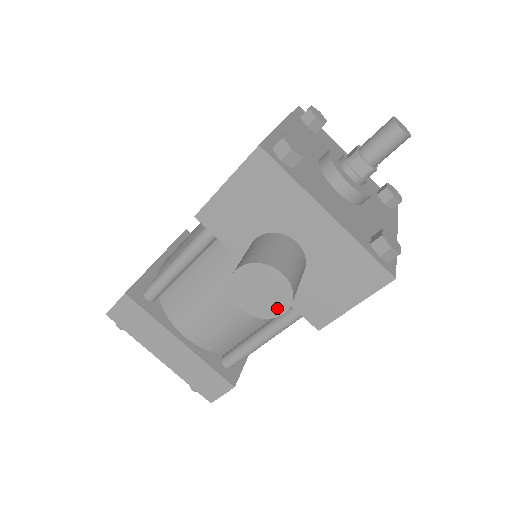
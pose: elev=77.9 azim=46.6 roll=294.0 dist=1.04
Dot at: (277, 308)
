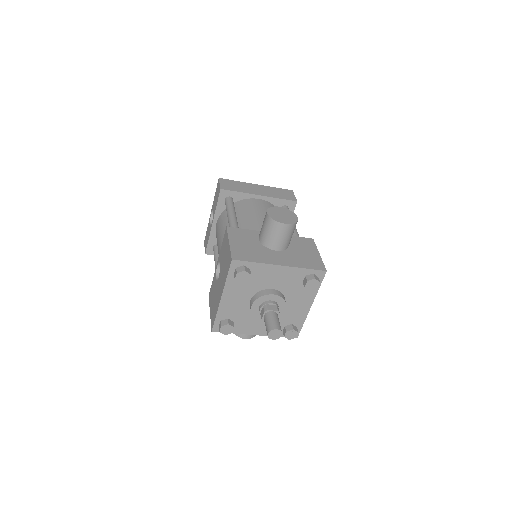
Dot at: occluded
